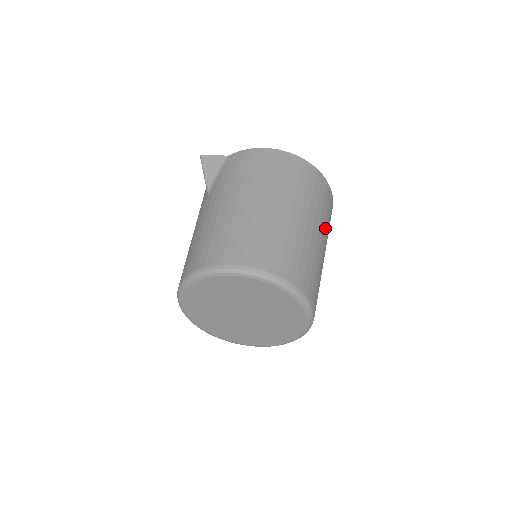
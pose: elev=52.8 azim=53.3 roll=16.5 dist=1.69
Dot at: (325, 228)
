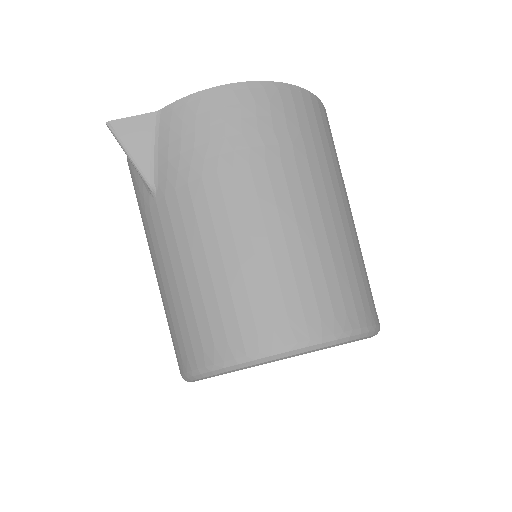
Dot at: occluded
